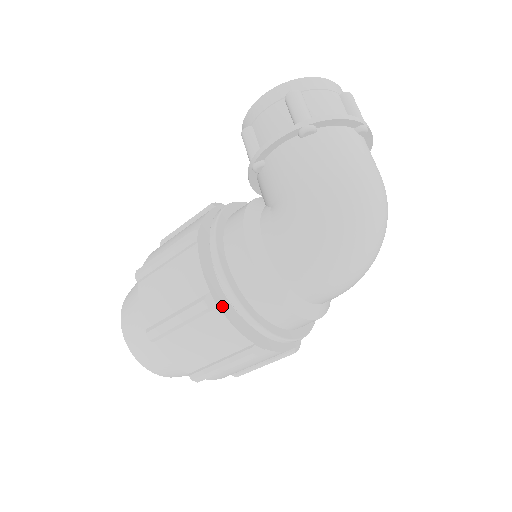
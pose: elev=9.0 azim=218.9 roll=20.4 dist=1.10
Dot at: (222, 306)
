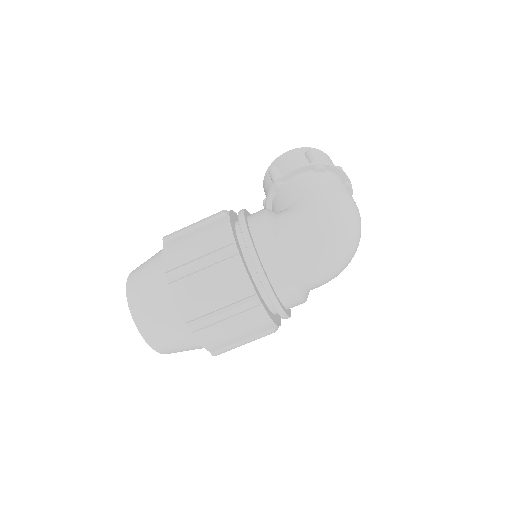
Dot at: (241, 256)
